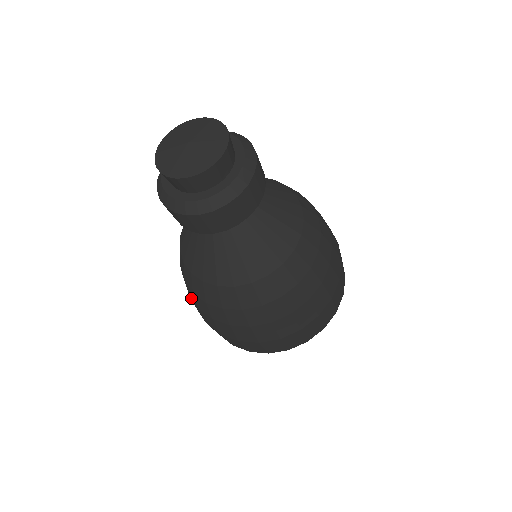
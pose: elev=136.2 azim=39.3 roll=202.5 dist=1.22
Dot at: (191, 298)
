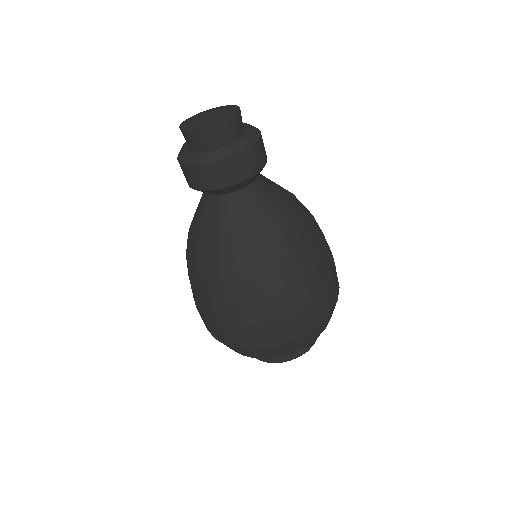
Dot at: (192, 289)
